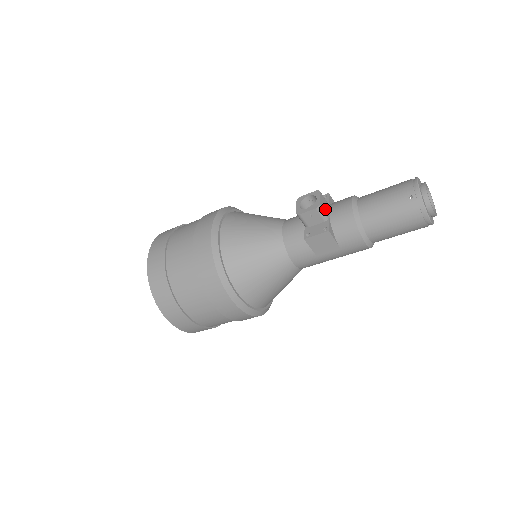
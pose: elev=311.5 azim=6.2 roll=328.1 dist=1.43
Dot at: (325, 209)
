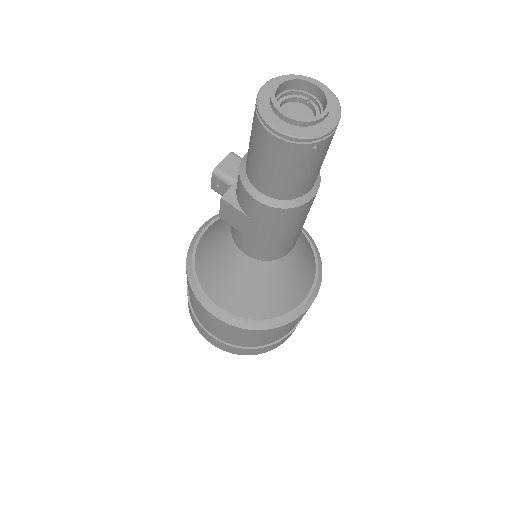
Dot at: (231, 172)
